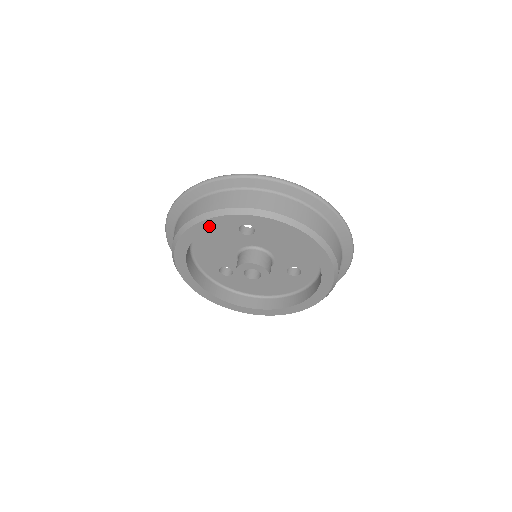
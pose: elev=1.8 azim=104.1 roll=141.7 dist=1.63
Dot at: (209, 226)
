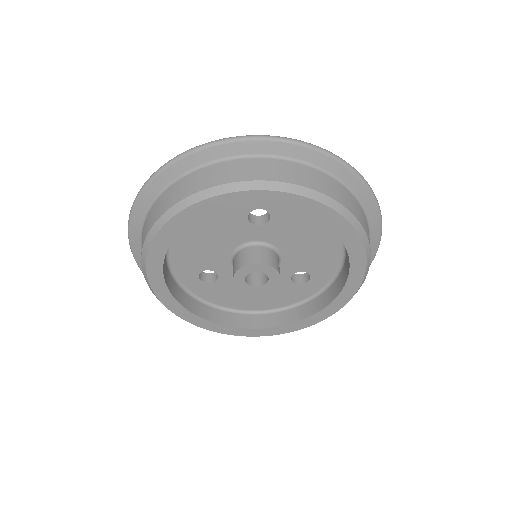
Dot at: (218, 206)
